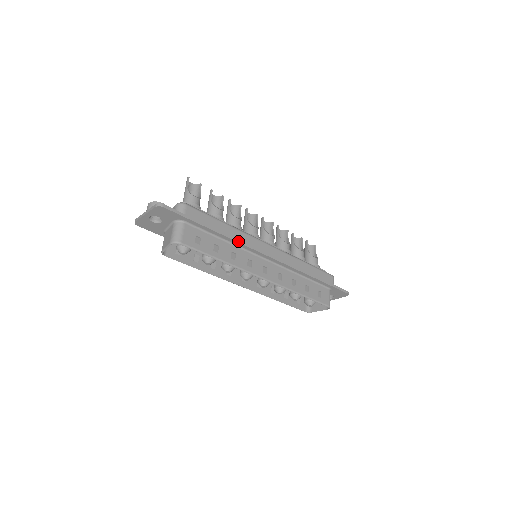
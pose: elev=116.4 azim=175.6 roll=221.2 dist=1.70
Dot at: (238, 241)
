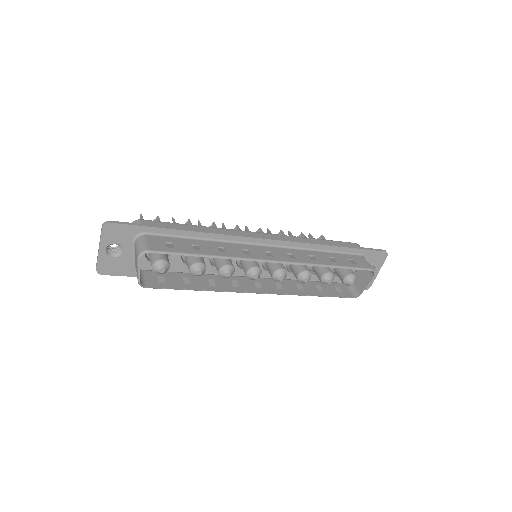
Dot at: (219, 233)
